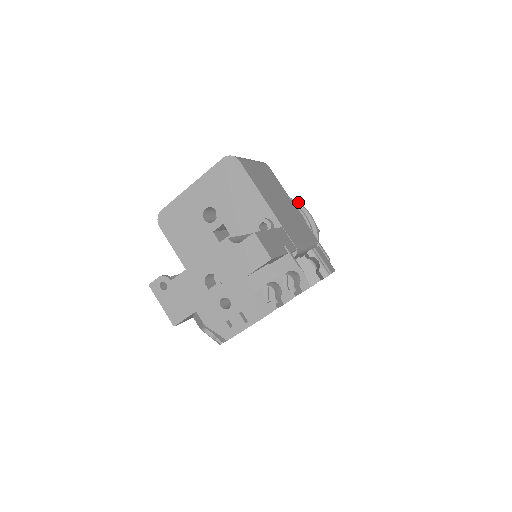
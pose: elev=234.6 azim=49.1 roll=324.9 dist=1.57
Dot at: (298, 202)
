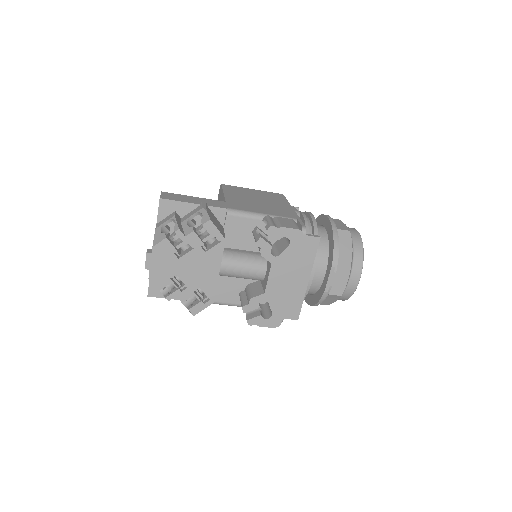
Dot at: occluded
